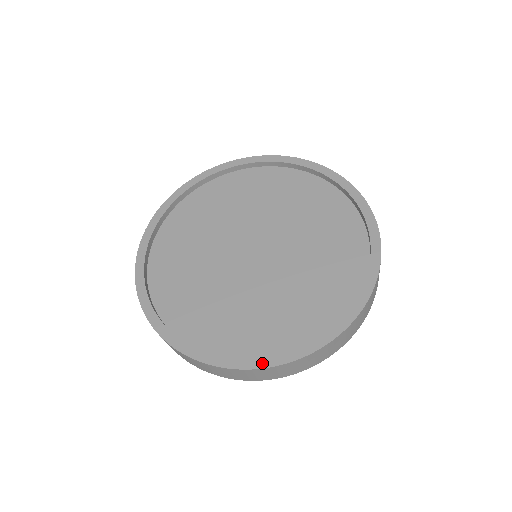
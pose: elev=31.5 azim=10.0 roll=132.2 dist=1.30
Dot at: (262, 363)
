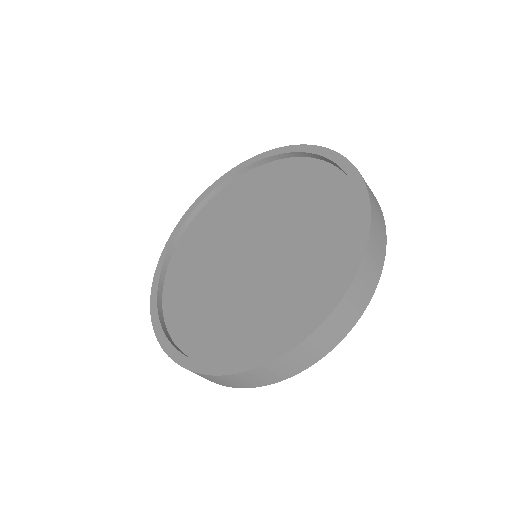
Dot at: (184, 362)
